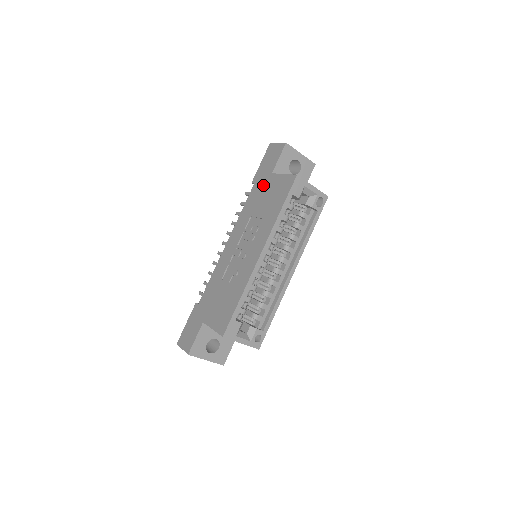
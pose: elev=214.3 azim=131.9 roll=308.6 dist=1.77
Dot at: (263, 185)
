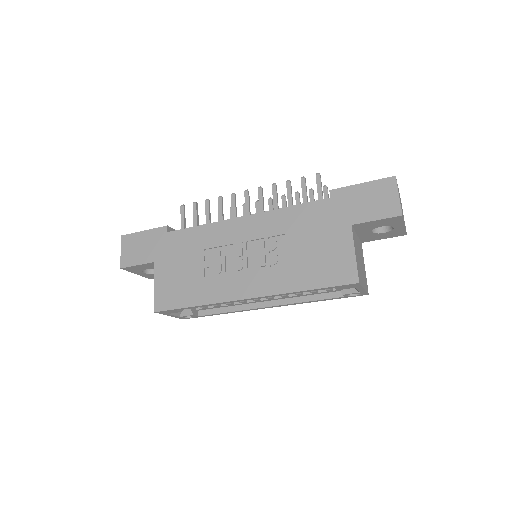
Dot at: (331, 221)
